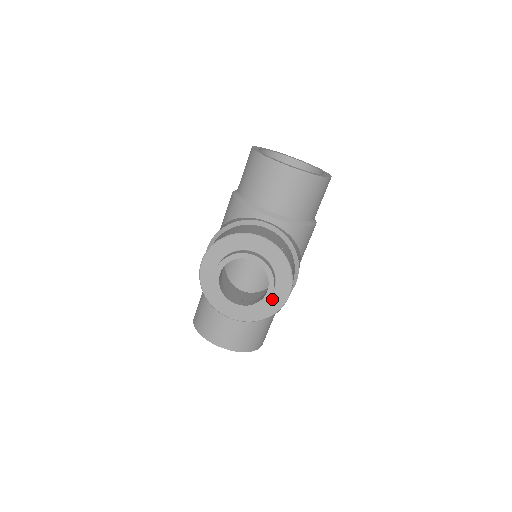
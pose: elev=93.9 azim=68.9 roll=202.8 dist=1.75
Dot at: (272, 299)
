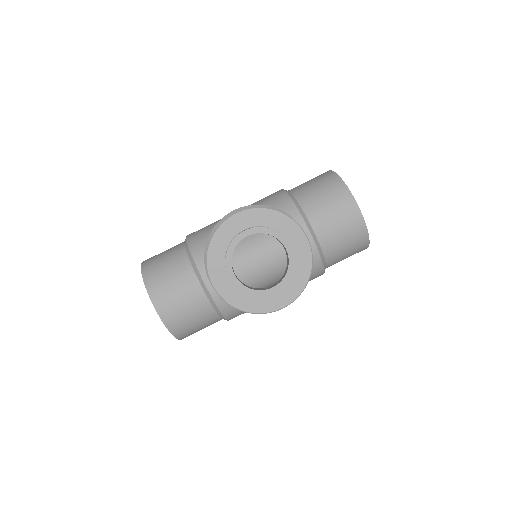
Dot at: (266, 298)
